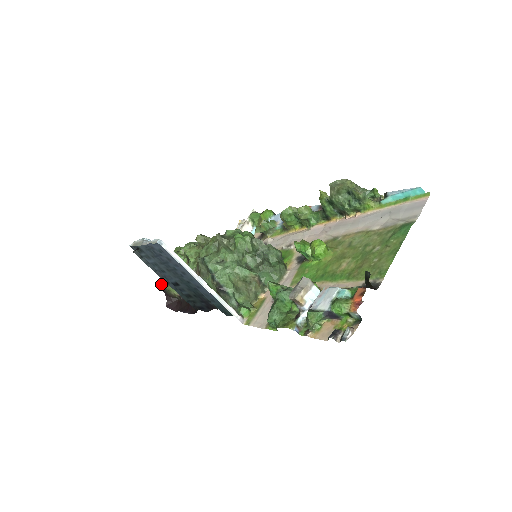
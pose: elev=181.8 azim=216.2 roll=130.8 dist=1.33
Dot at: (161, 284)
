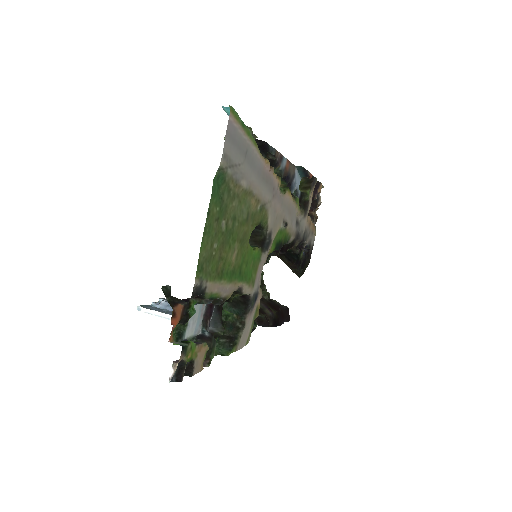
Dot at: occluded
